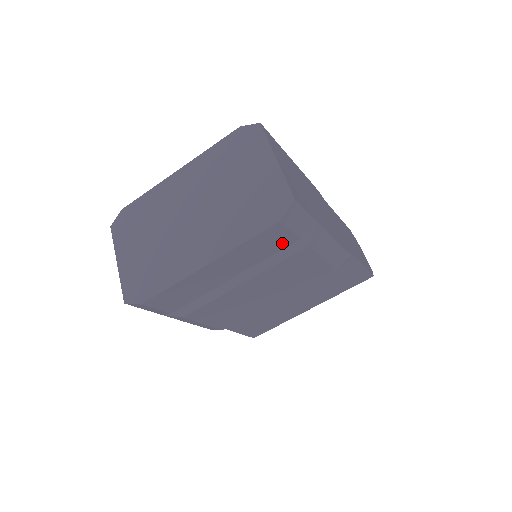
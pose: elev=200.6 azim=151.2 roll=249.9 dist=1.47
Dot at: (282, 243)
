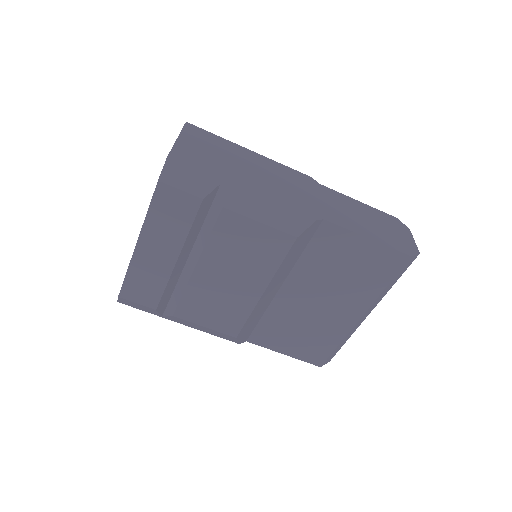
Dot at: (188, 208)
